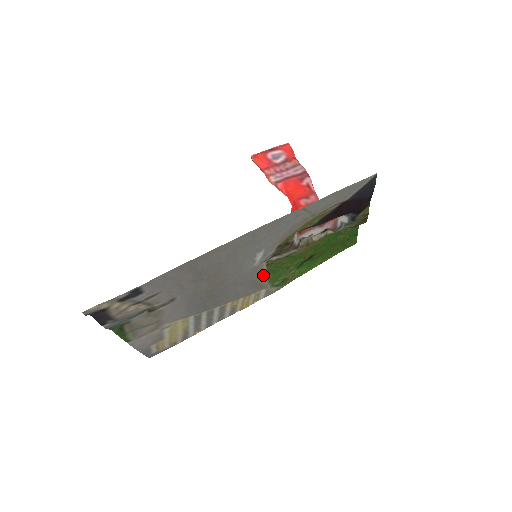
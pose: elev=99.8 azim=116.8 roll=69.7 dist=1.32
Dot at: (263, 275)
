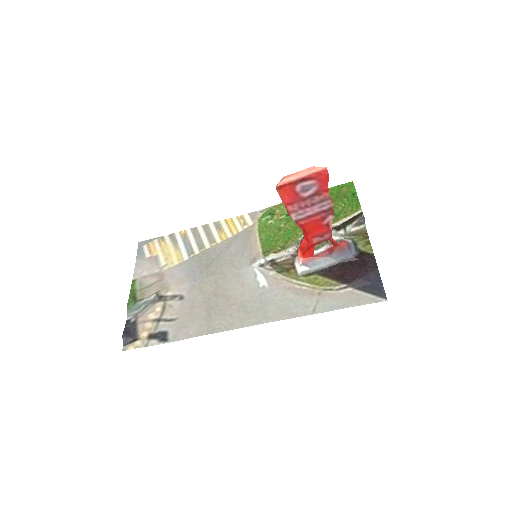
Dot at: (256, 245)
